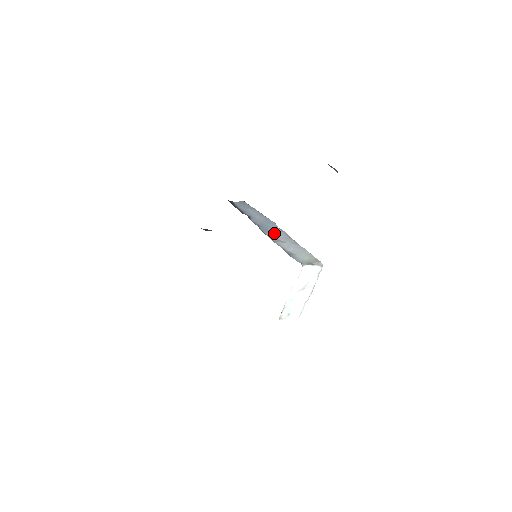
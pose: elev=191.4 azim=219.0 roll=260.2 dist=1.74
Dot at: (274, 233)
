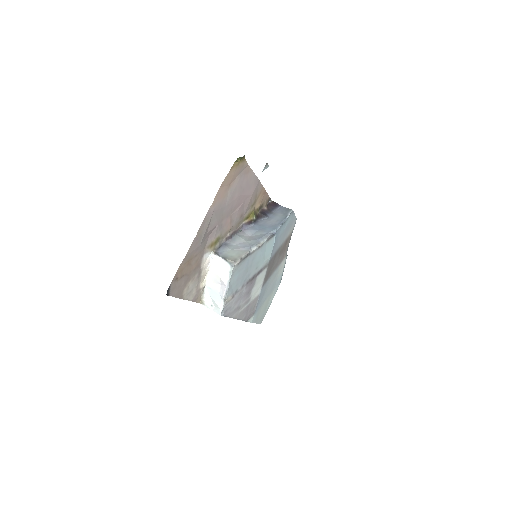
Dot at: (257, 233)
